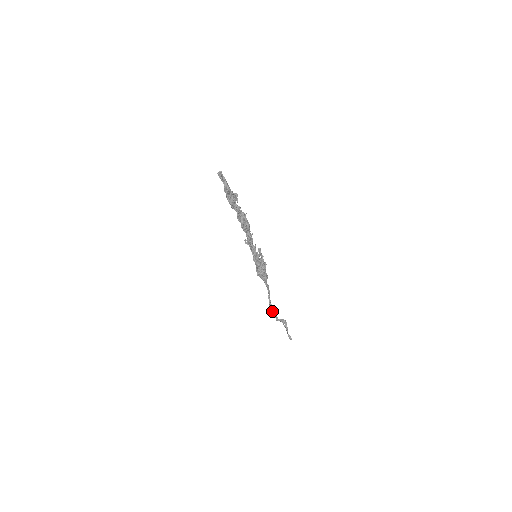
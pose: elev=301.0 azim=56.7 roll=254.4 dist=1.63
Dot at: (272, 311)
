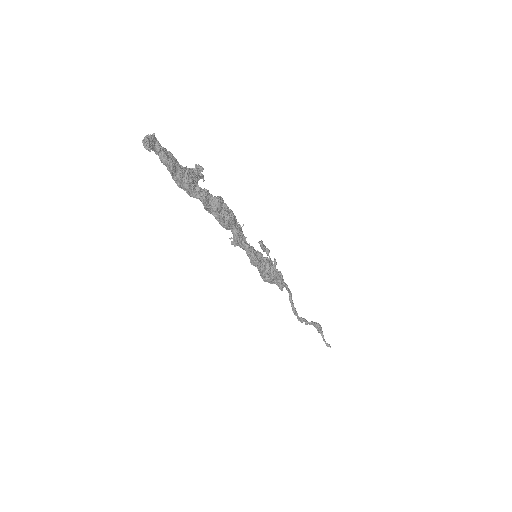
Dot at: (297, 316)
